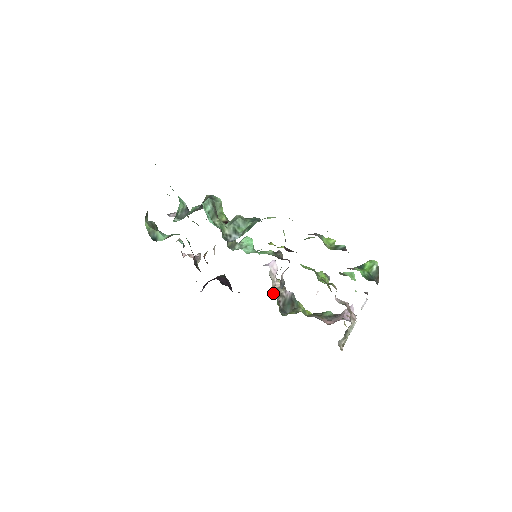
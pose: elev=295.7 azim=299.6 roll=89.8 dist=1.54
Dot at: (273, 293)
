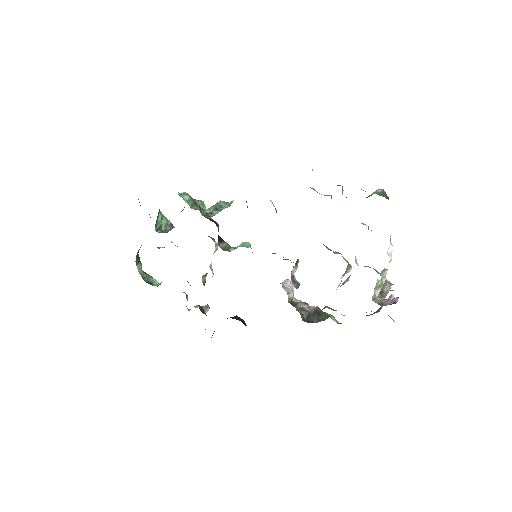
Dot at: occluded
